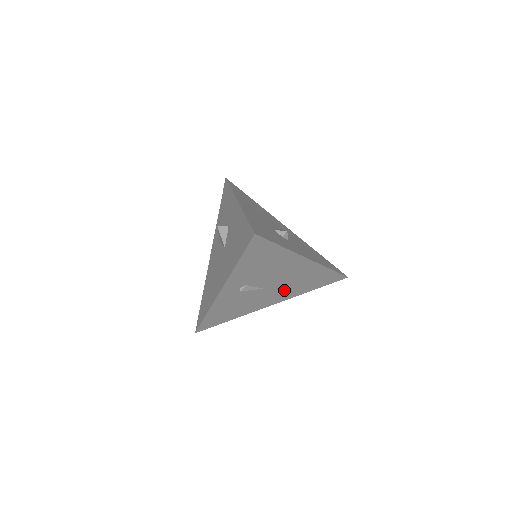
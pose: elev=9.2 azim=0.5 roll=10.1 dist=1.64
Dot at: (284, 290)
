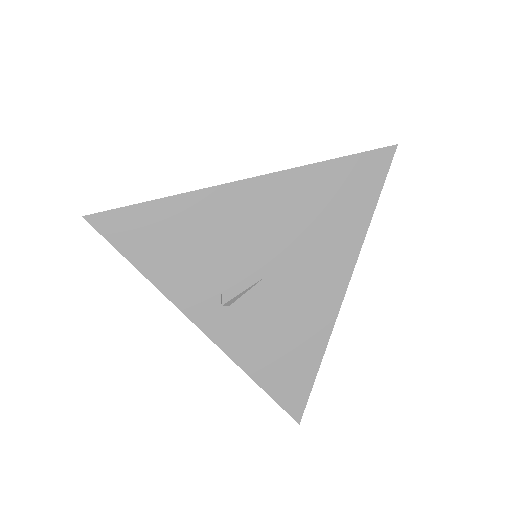
Dot at: (313, 254)
